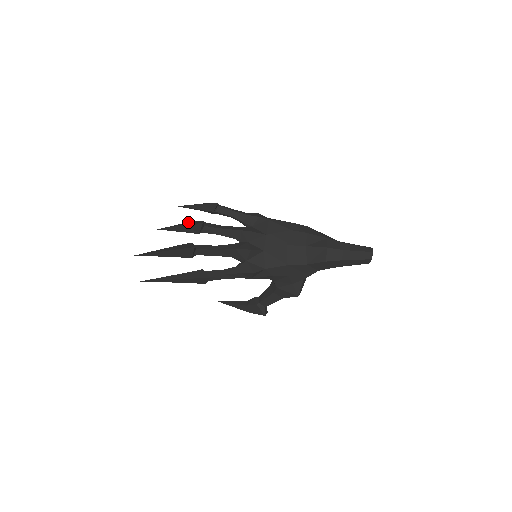
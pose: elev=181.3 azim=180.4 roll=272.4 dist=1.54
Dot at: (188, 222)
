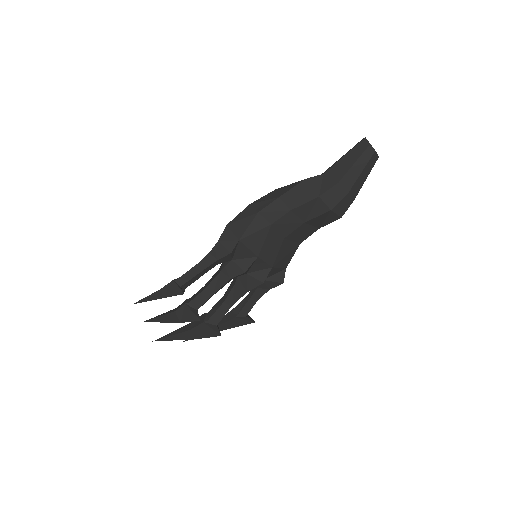
Dot at: (173, 314)
